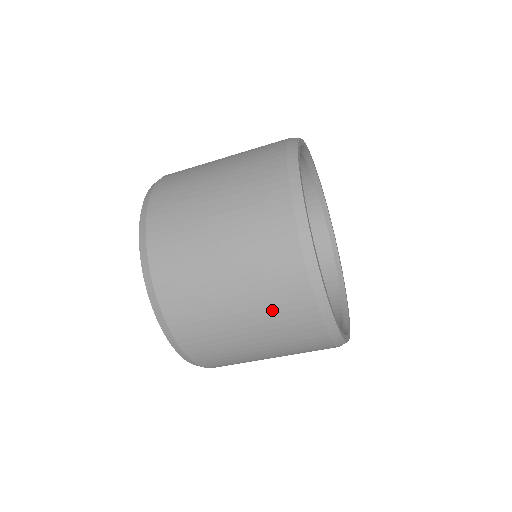
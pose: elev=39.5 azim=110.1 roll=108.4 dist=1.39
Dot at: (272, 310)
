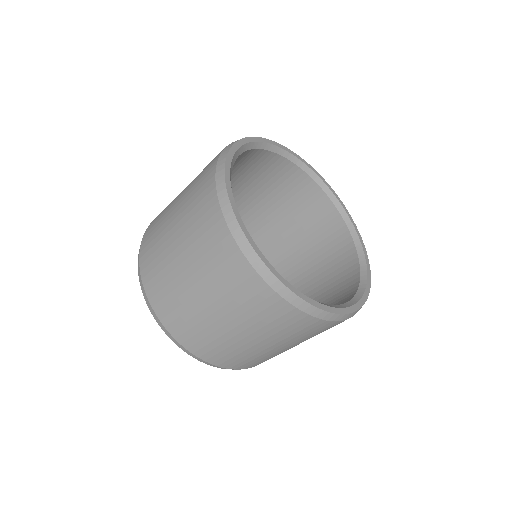
Dot at: (288, 334)
